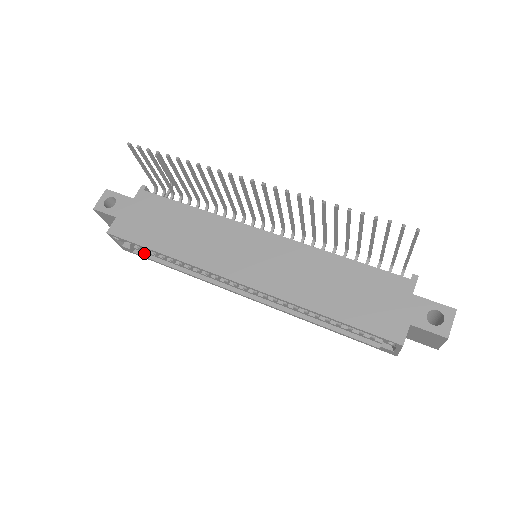
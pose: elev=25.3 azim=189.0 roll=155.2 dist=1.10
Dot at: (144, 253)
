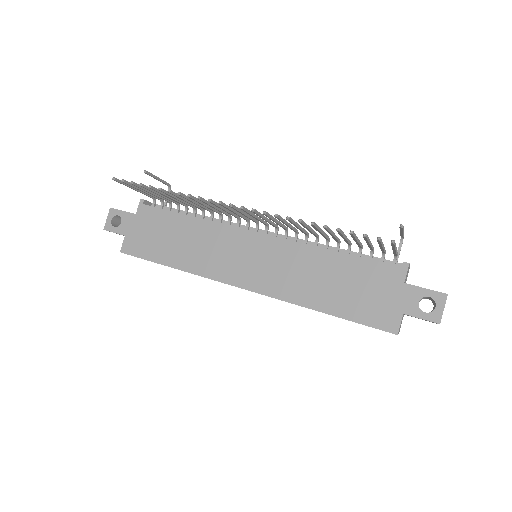
Dot at: occluded
